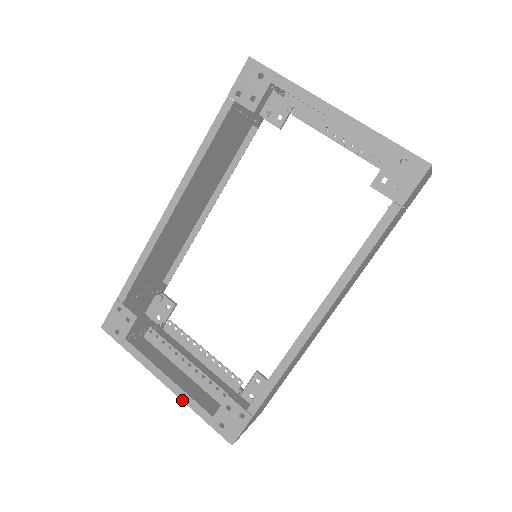
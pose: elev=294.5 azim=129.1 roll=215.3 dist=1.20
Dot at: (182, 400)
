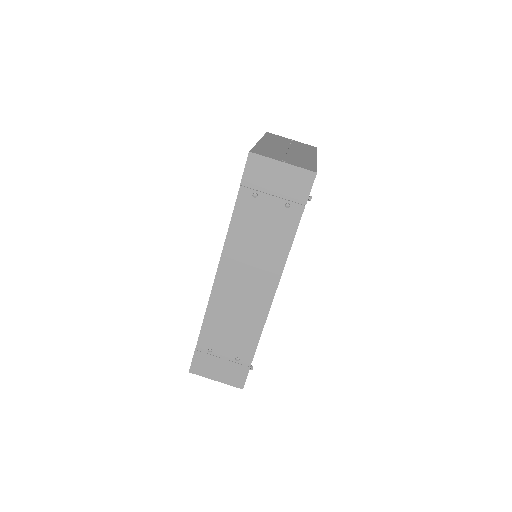
Dot at: occluded
